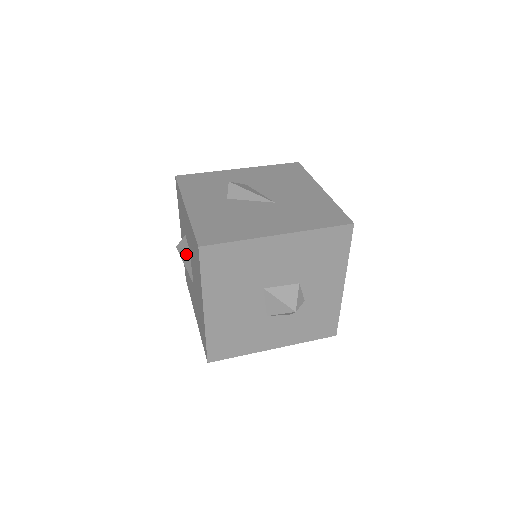
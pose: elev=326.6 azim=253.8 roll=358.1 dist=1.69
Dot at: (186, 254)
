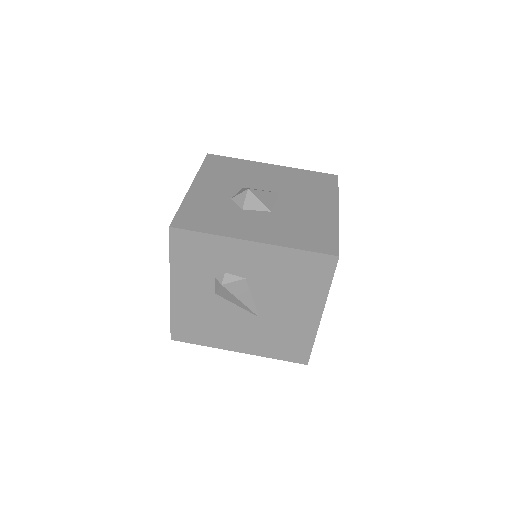
Dot at: occluded
